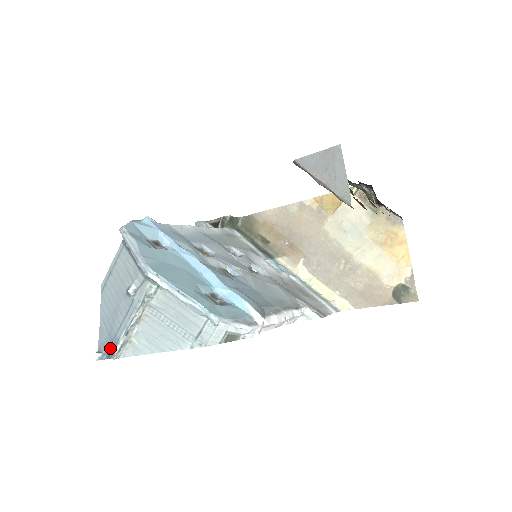
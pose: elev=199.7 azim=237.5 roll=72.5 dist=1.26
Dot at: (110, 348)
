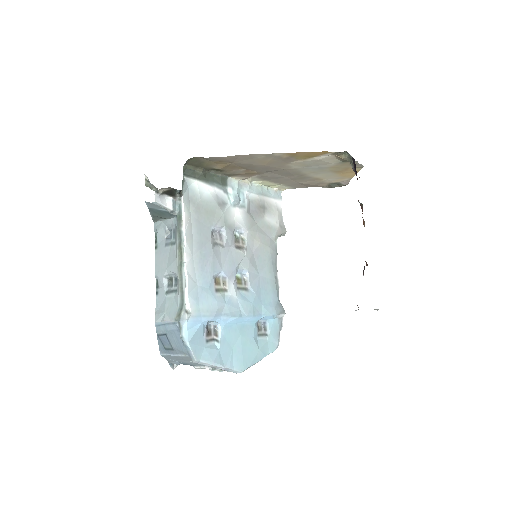
Dot at: (186, 364)
